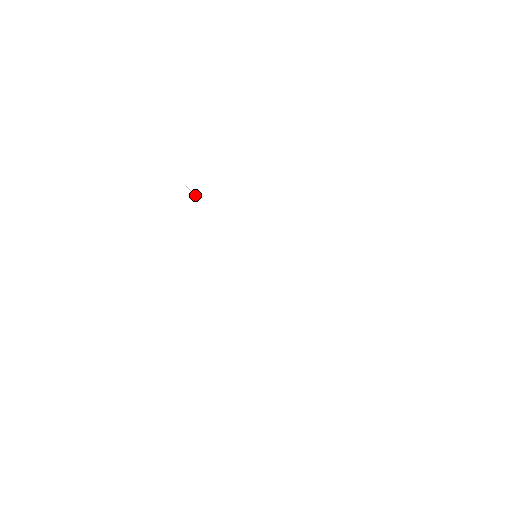
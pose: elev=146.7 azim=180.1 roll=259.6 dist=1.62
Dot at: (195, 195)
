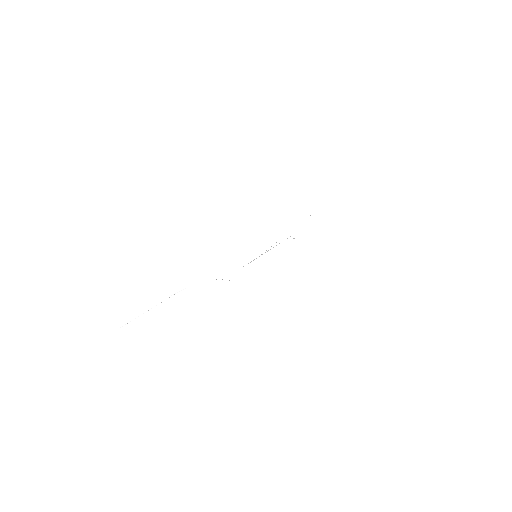
Dot at: occluded
